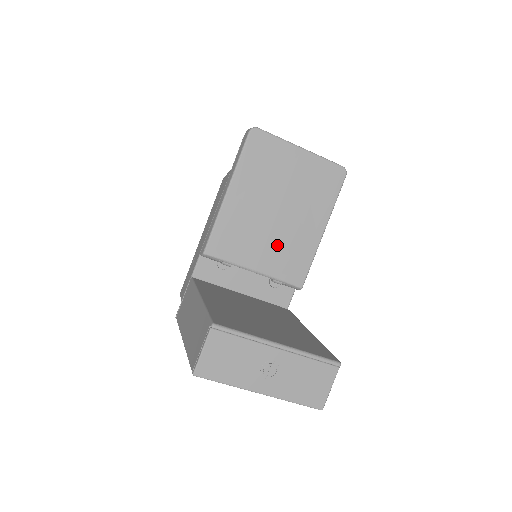
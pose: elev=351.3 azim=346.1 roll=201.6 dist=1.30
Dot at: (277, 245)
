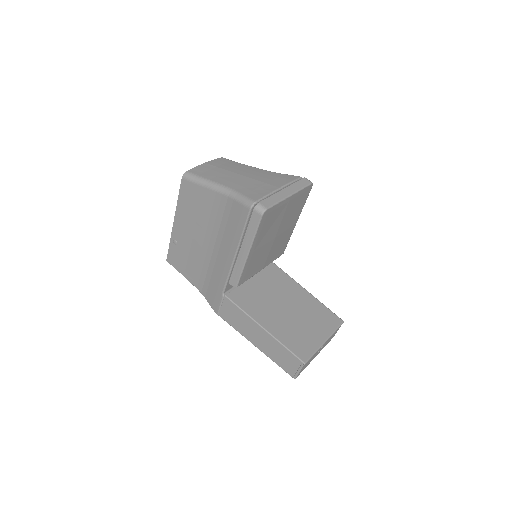
Dot at: (274, 250)
